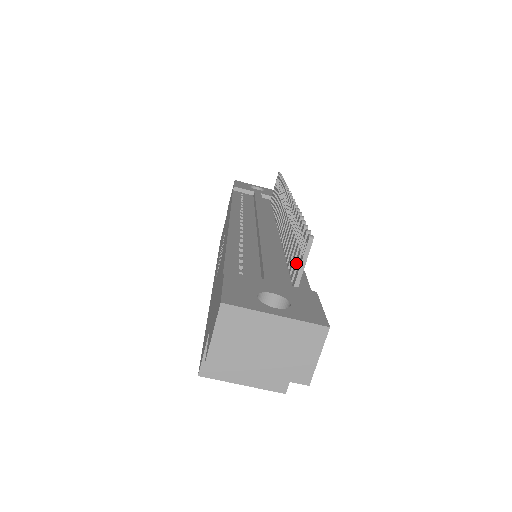
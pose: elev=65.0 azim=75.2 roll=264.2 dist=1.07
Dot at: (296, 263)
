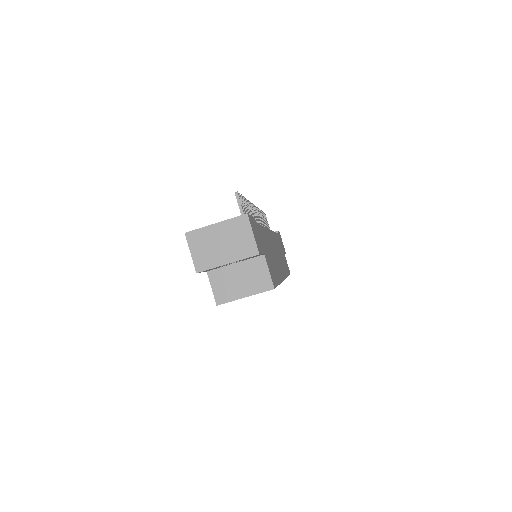
Dot at: occluded
